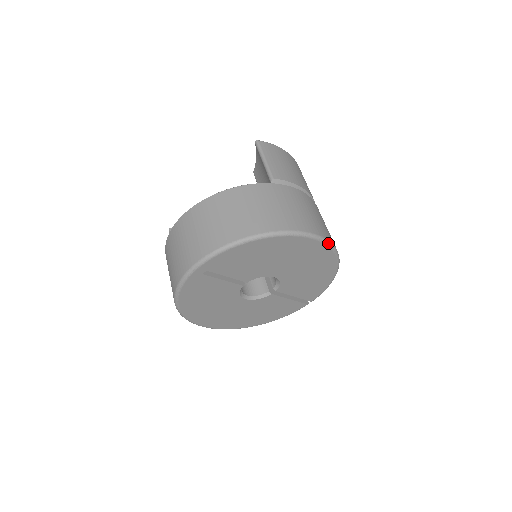
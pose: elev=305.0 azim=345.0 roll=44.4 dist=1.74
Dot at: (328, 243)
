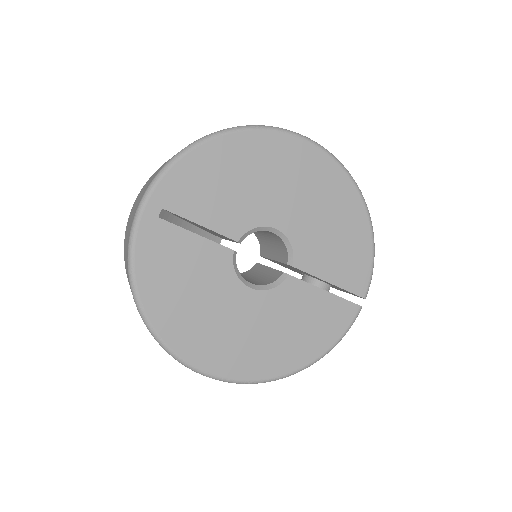
Dot at: (326, 150)
